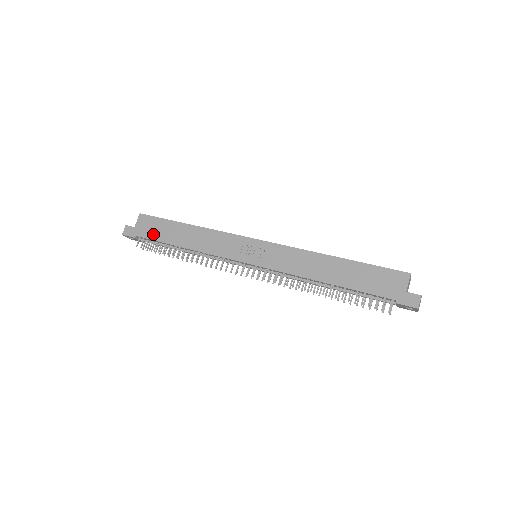
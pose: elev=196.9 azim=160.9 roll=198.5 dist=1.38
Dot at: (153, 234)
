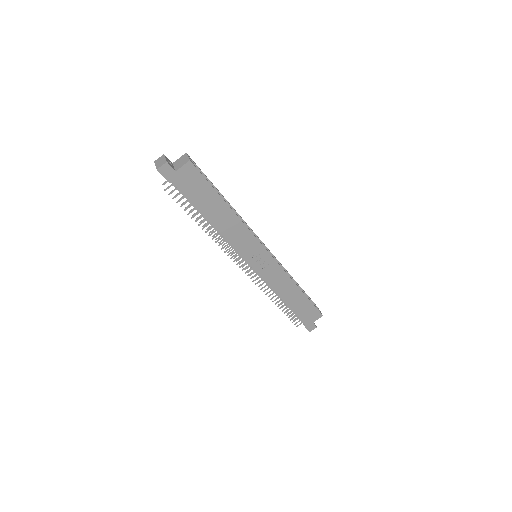
Dot at: (191, 193)
